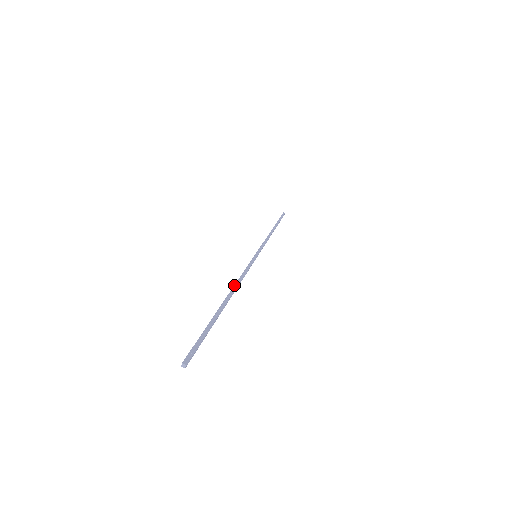
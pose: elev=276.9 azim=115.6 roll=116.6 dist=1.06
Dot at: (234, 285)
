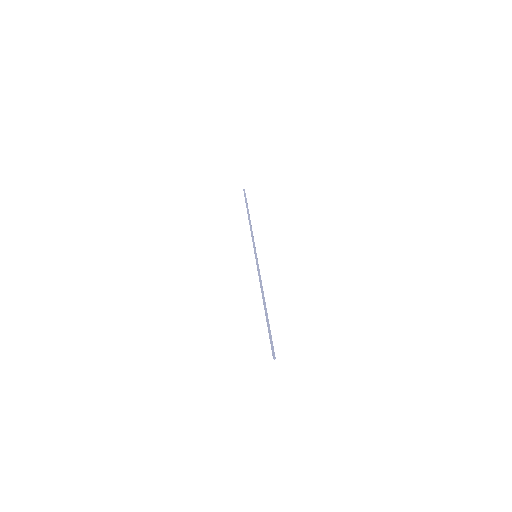
Dot at: (262, 292)
